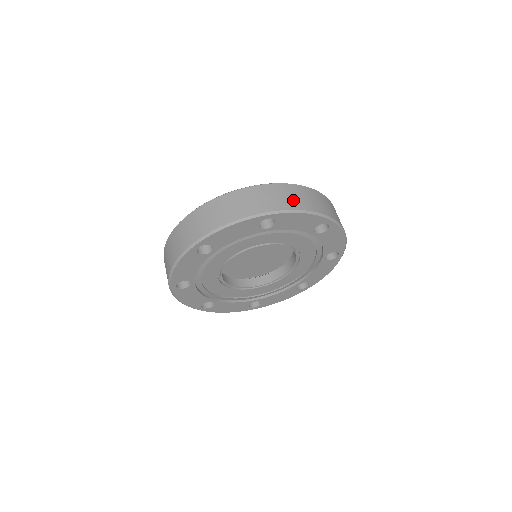
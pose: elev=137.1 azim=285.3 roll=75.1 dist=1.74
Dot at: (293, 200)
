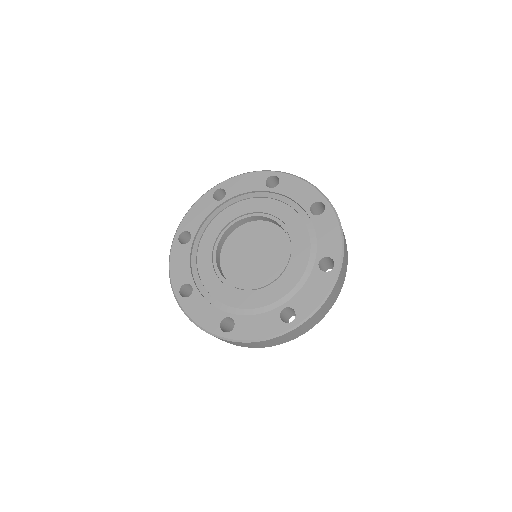
Dot at: occluded
